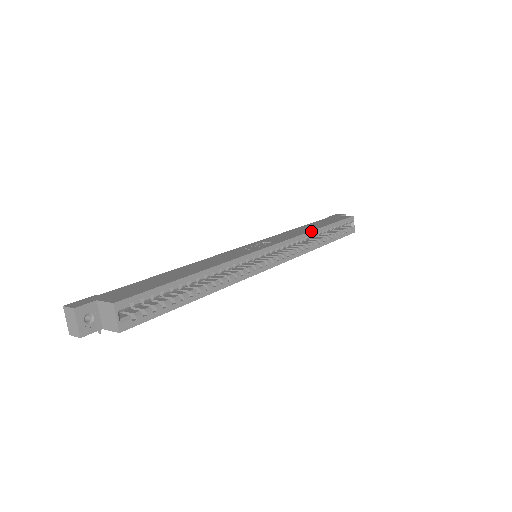
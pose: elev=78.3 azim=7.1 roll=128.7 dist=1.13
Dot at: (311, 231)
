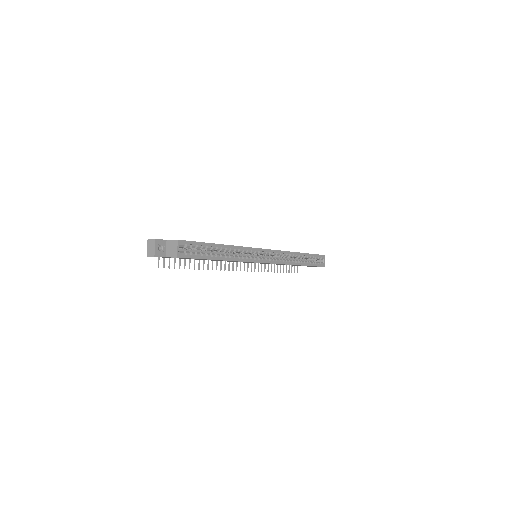
Dot at: (294, 252)
